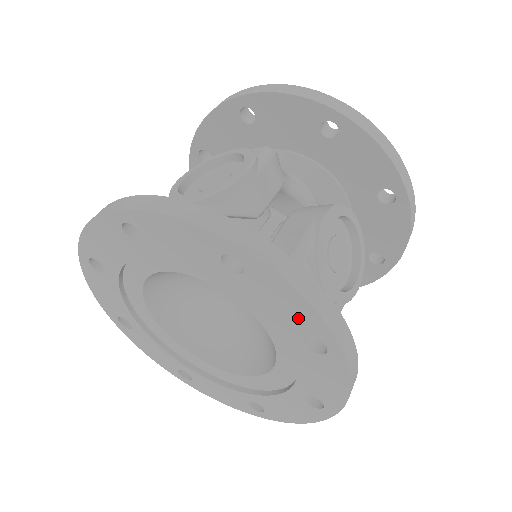
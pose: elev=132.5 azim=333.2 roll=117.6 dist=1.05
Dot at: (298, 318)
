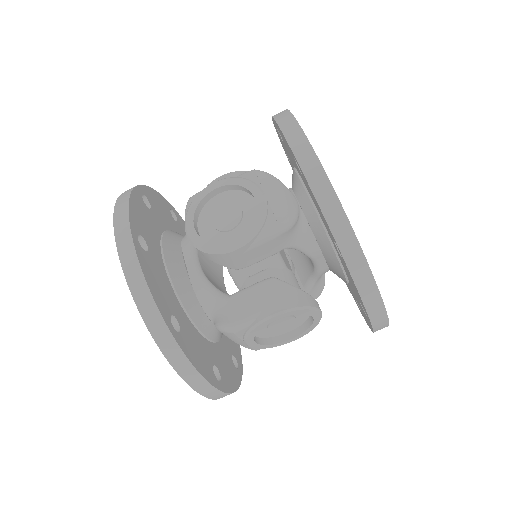
Dot at: occluded
